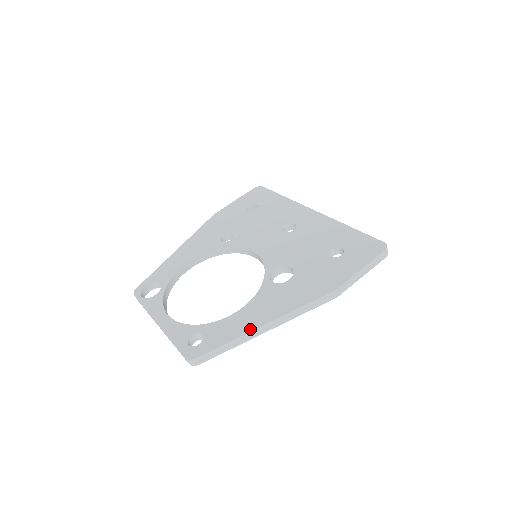
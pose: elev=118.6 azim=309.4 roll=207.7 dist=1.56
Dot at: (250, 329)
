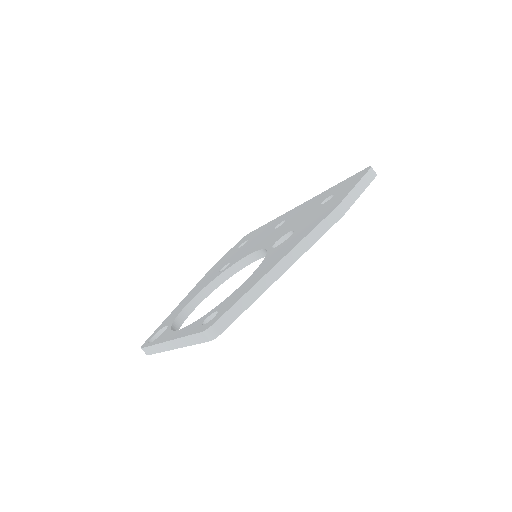
Dot at: (264, 274)
